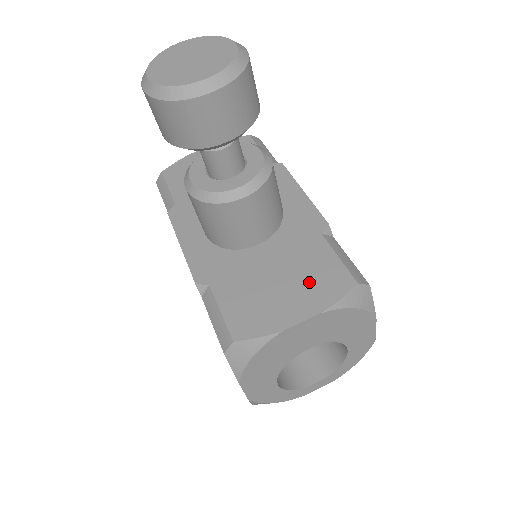
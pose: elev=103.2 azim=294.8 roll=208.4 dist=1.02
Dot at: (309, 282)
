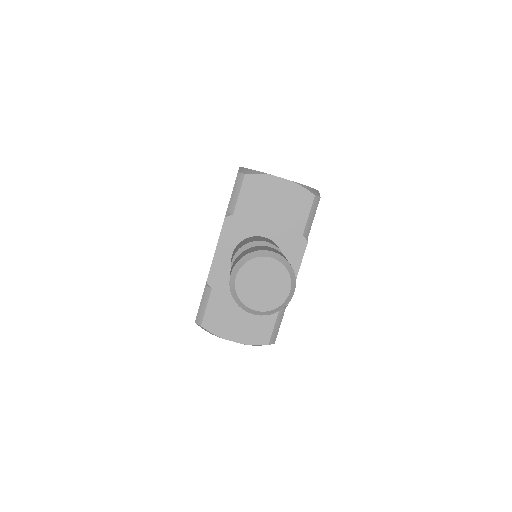
Dot at: (252, 327)
